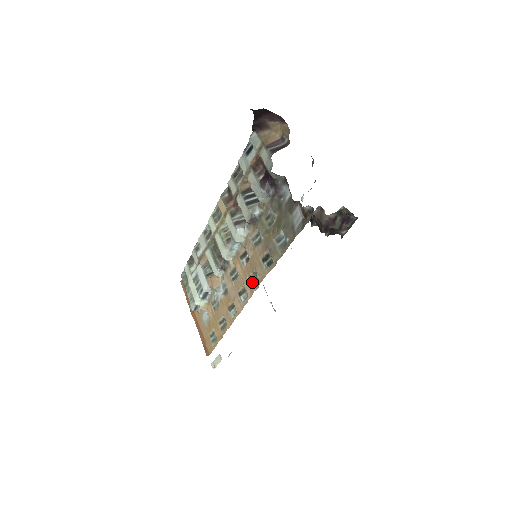
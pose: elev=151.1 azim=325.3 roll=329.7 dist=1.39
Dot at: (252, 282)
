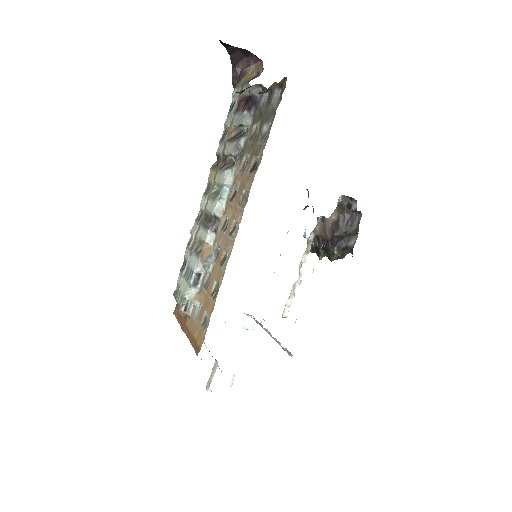
Dot at: (242, 205)
